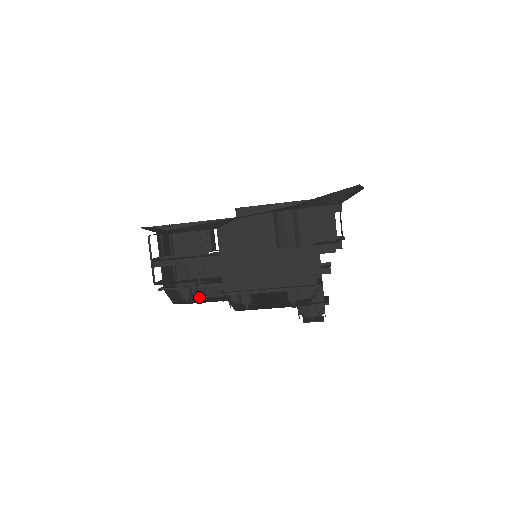
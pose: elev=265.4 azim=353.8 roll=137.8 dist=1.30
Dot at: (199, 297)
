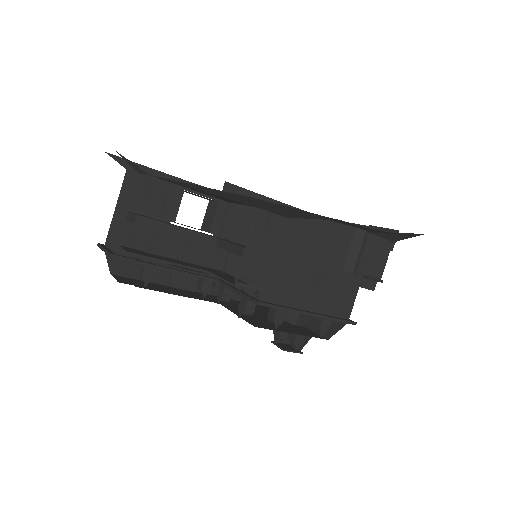
Dot at: (137, 278)
